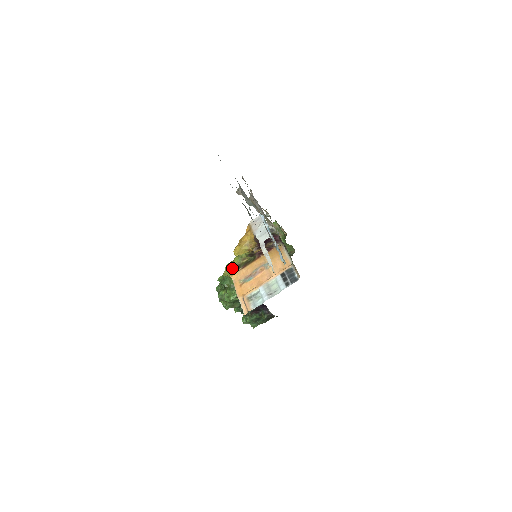
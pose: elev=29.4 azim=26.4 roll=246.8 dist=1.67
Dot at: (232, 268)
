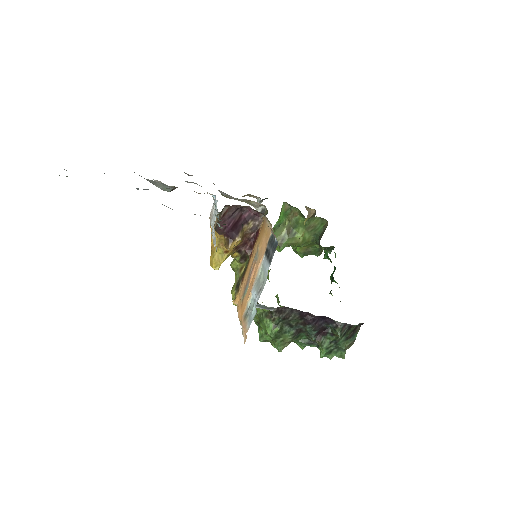
Dot at: (234, 291)
